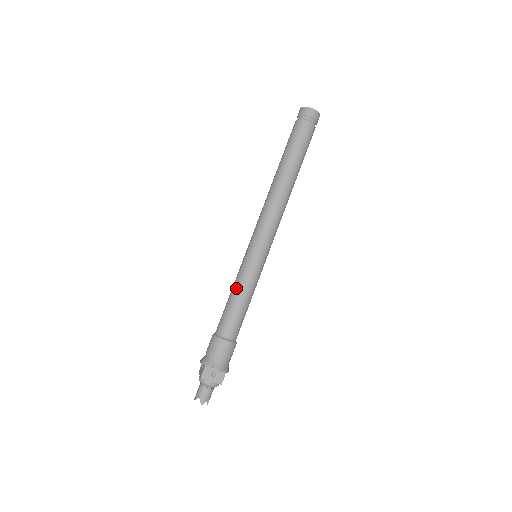
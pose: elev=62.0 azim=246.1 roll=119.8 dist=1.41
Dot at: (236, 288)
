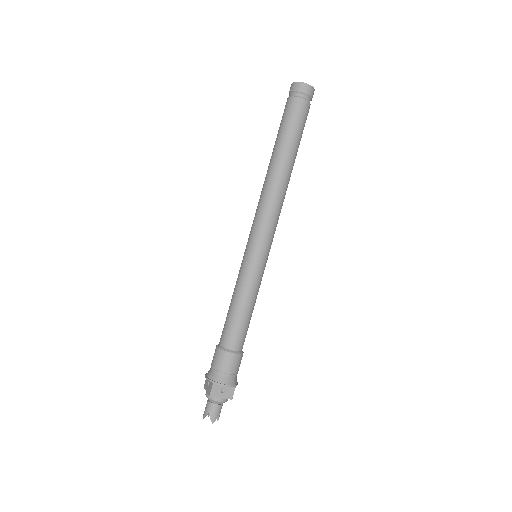
Dot at: (239, 295)
